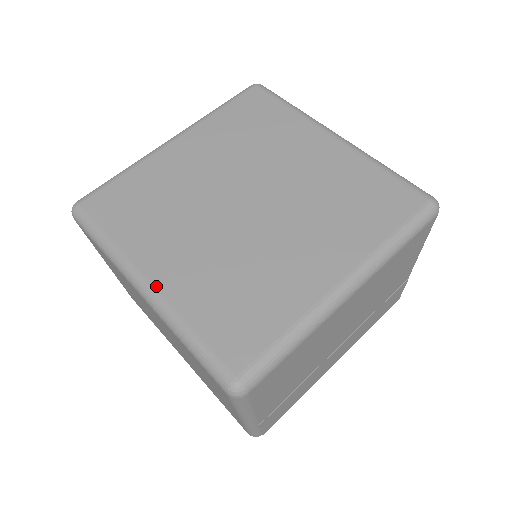
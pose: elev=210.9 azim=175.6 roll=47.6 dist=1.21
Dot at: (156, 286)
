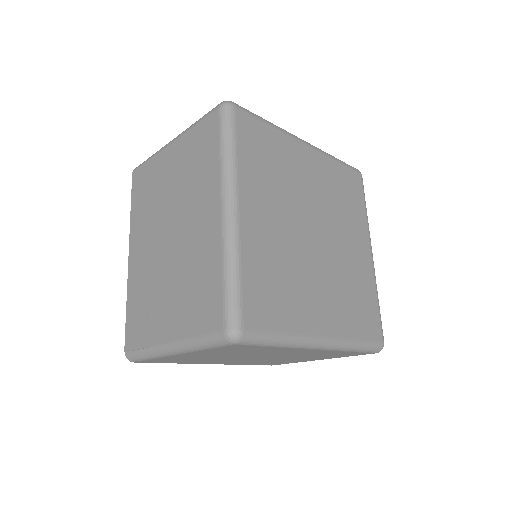
Dot at: (331, 336)
